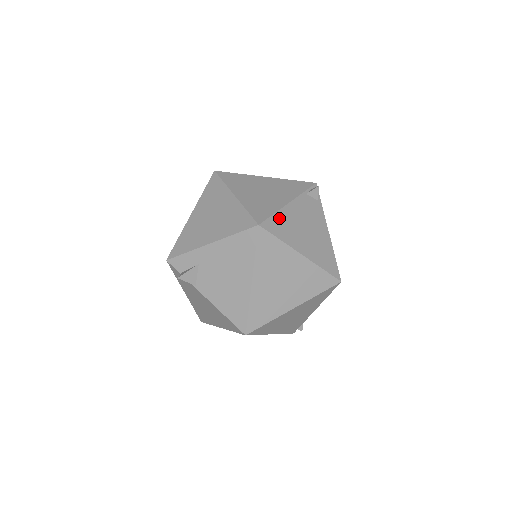
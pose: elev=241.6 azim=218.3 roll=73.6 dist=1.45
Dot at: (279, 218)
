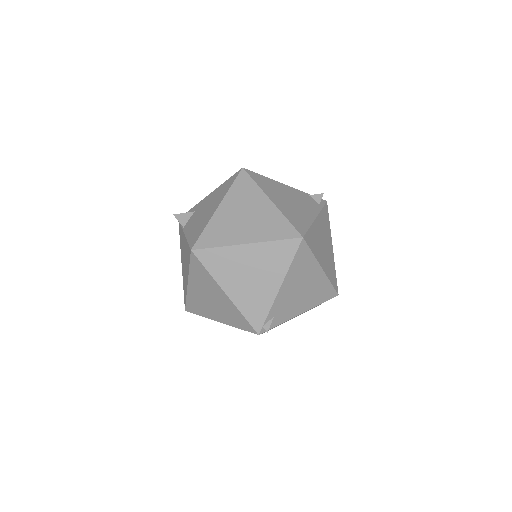
Dot at: (267, 180)
